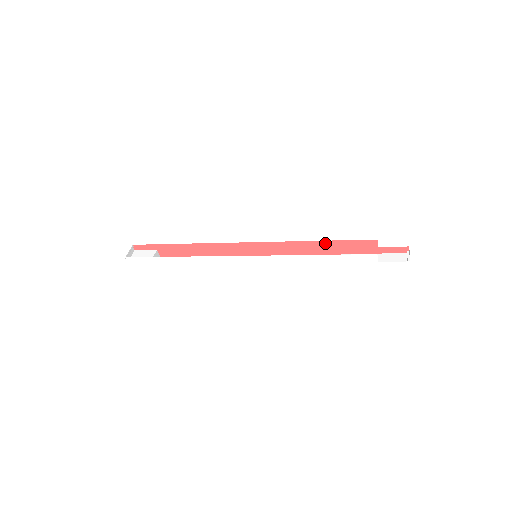
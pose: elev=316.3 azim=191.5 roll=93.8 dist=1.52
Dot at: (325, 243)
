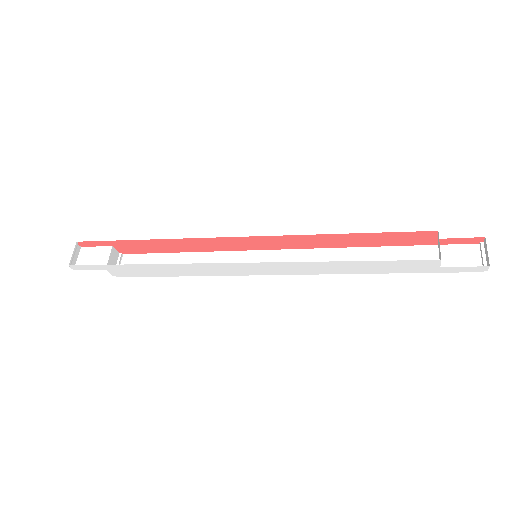
Dot at: (357, 235)
